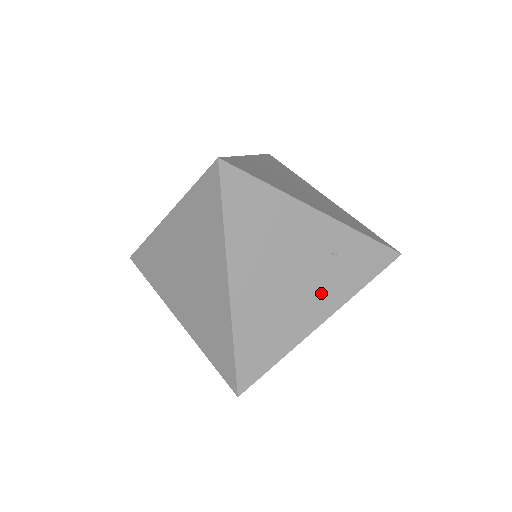
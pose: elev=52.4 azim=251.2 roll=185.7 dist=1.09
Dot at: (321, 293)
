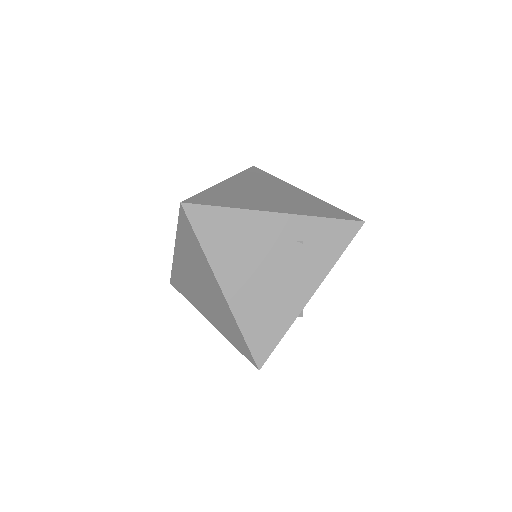
Dot at: (301, 275)
